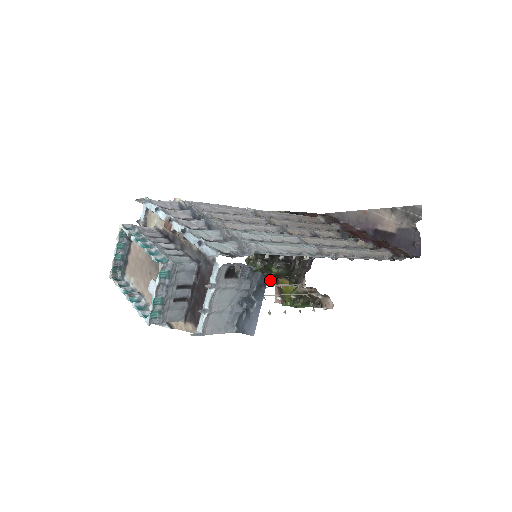
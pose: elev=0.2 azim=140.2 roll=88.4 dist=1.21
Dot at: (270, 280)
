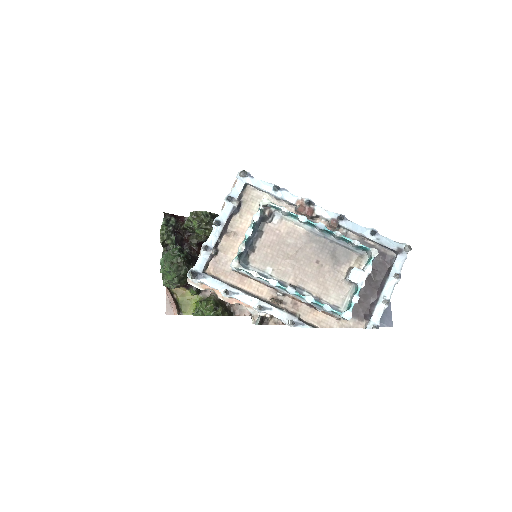
Dot at: occluded
